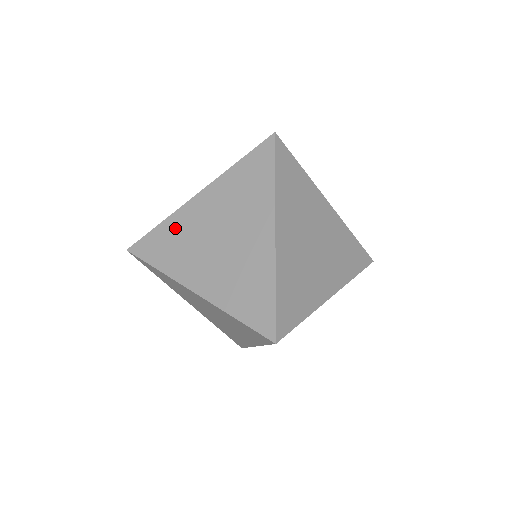
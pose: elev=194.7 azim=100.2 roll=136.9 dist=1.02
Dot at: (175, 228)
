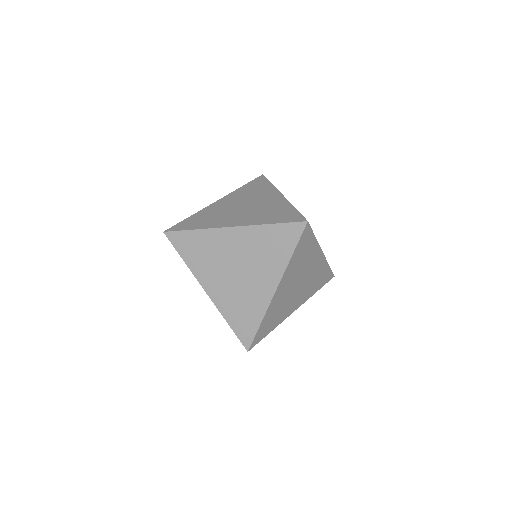
Dot at: (205, 213)
